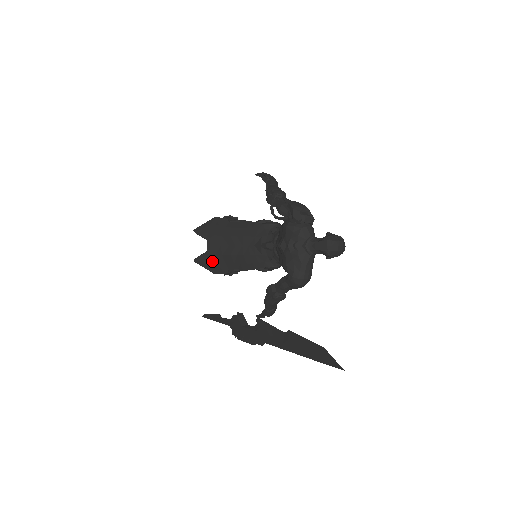
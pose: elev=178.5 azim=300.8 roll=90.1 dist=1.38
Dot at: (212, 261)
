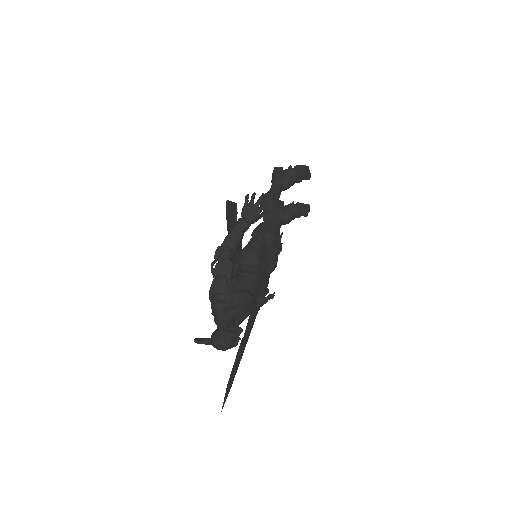
Dot at: occluded
